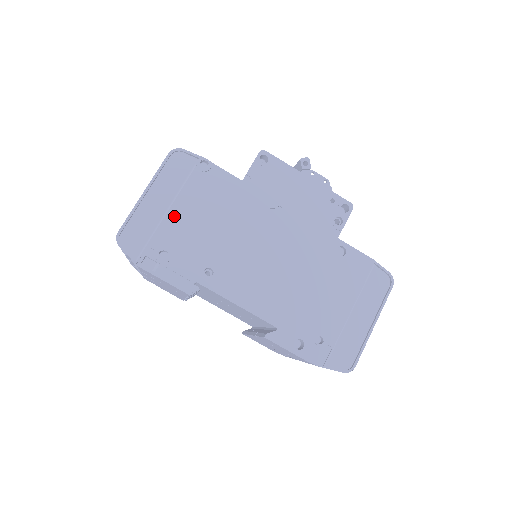
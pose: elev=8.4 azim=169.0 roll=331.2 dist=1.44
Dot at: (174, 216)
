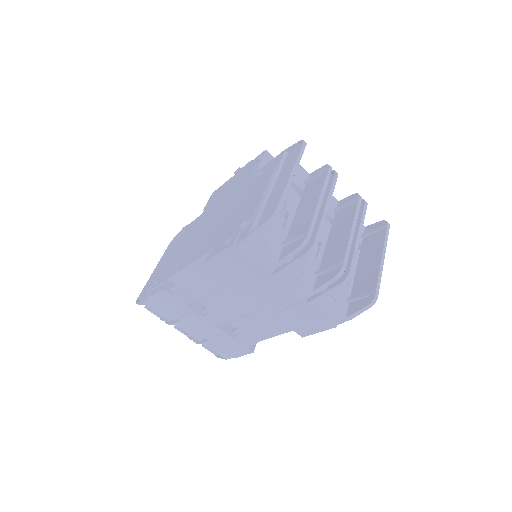
Dot at: (164, 263)
